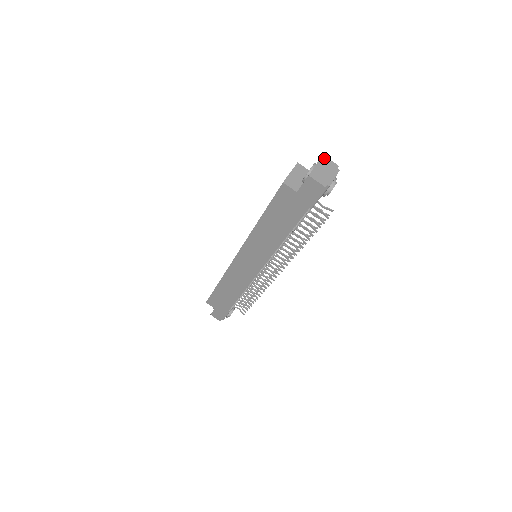
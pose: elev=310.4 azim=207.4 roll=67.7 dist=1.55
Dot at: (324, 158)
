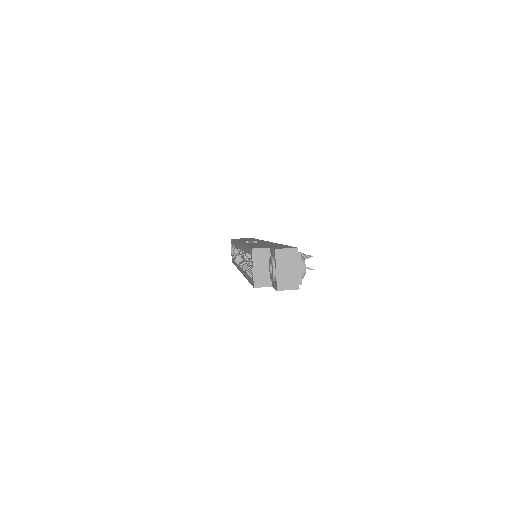
Dot at: (278, 253)
